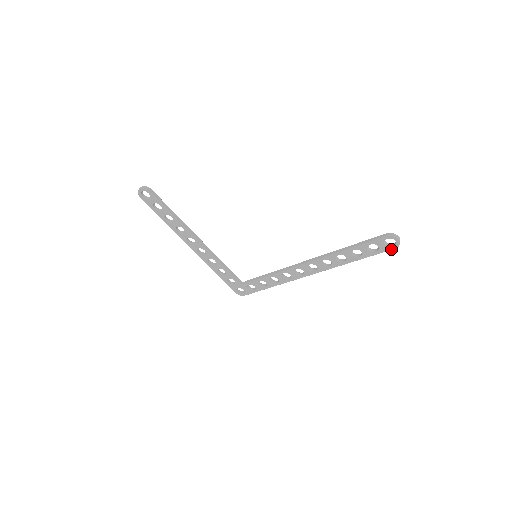
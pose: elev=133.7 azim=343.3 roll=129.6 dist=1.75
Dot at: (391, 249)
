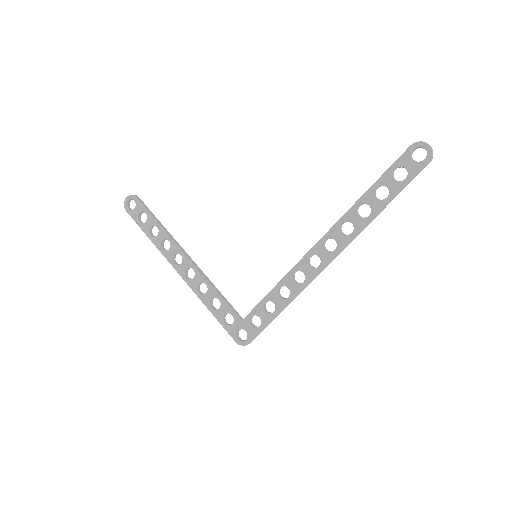
Dot at: (424, 165)
